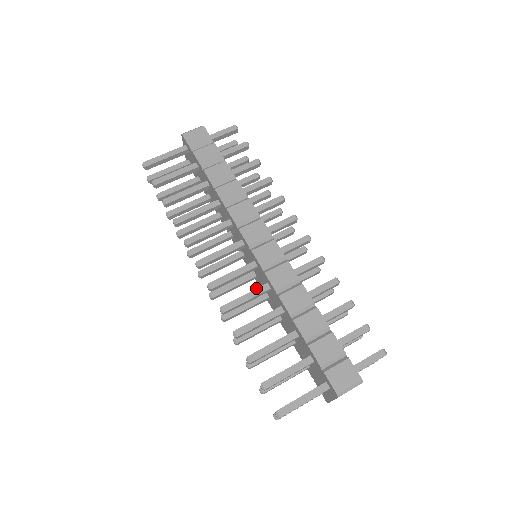
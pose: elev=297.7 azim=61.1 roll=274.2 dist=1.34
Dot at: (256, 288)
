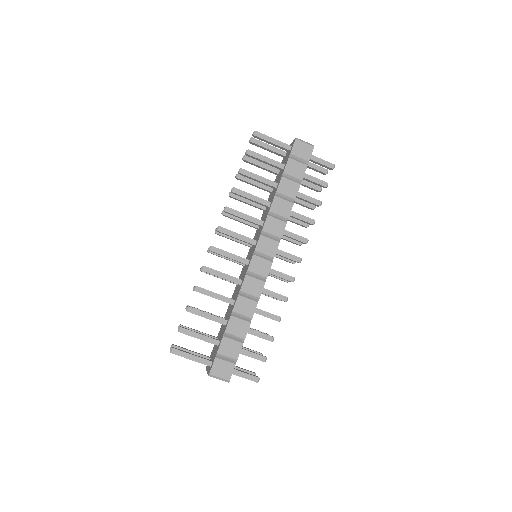
Dot at: occluded
